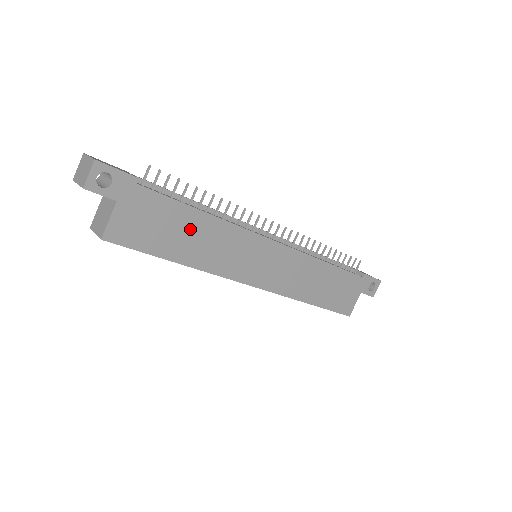
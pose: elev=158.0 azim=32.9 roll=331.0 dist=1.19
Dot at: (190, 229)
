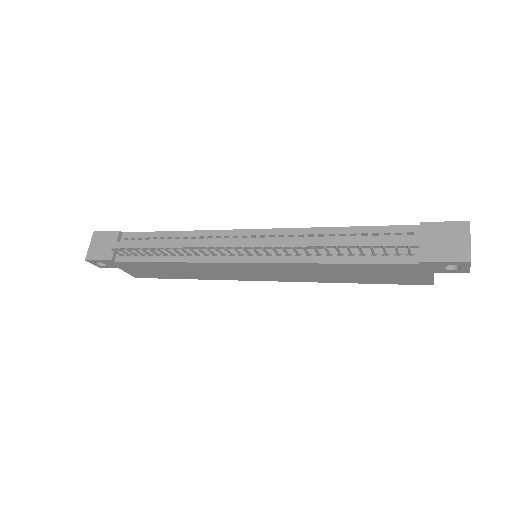
Dot at: (171, 269)
